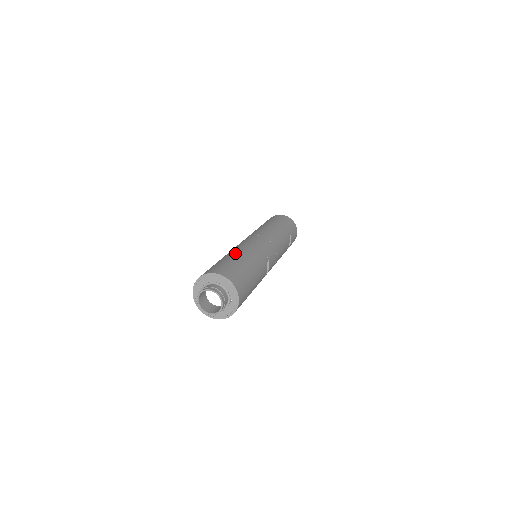
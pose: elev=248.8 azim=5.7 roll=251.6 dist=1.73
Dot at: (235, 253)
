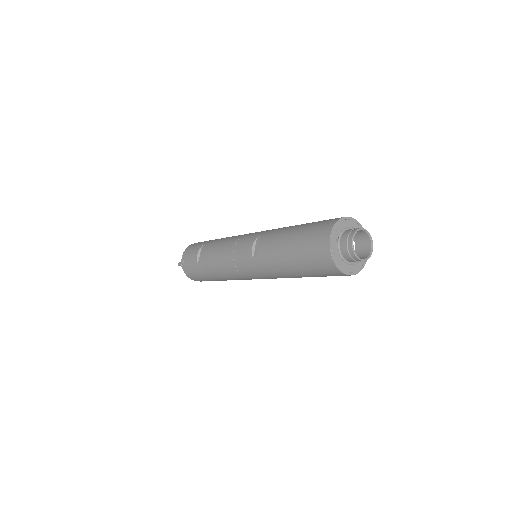
Dot at: occluded
